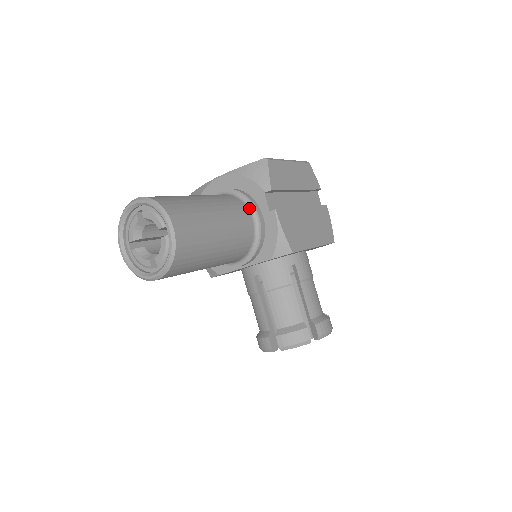
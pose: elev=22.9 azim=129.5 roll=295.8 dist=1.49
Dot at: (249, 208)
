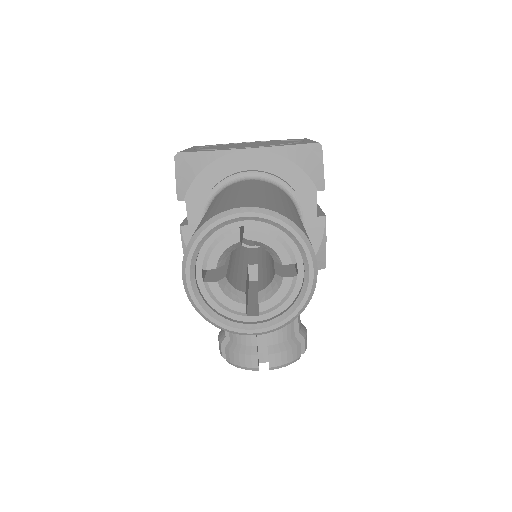
Dot at: (297, 208)
